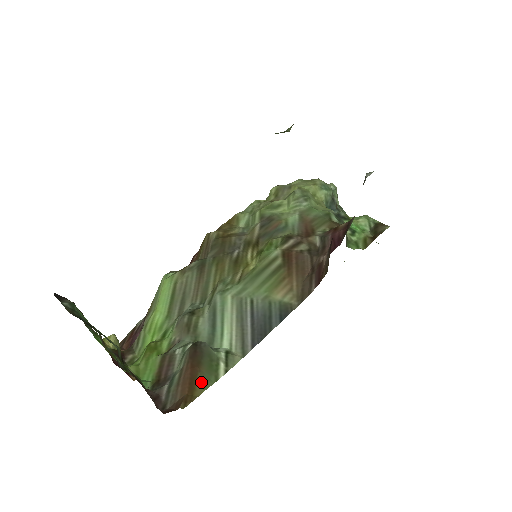
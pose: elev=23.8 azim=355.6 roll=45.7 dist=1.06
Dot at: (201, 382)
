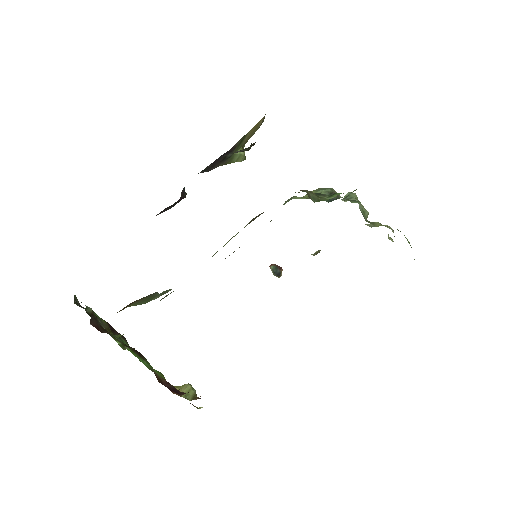
Dot at: (131, 305)
